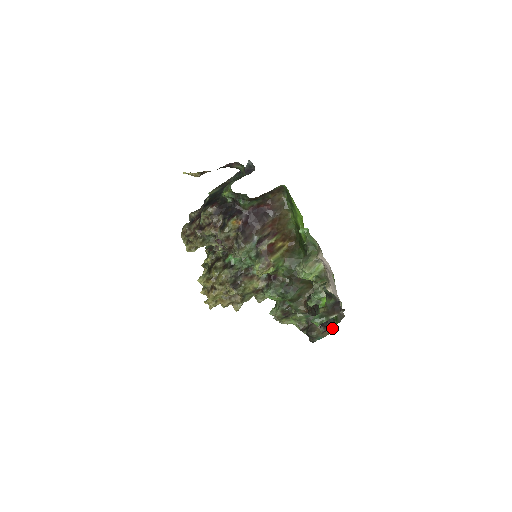
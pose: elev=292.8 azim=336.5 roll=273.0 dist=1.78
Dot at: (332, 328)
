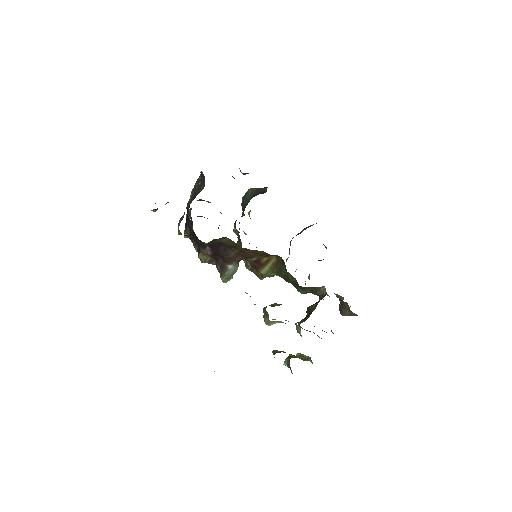
Dot at: occluded
